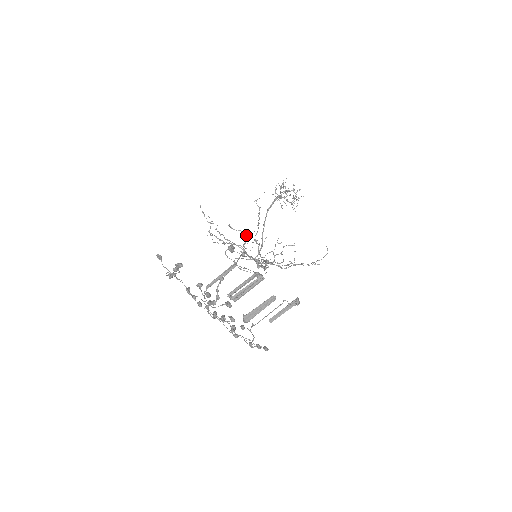
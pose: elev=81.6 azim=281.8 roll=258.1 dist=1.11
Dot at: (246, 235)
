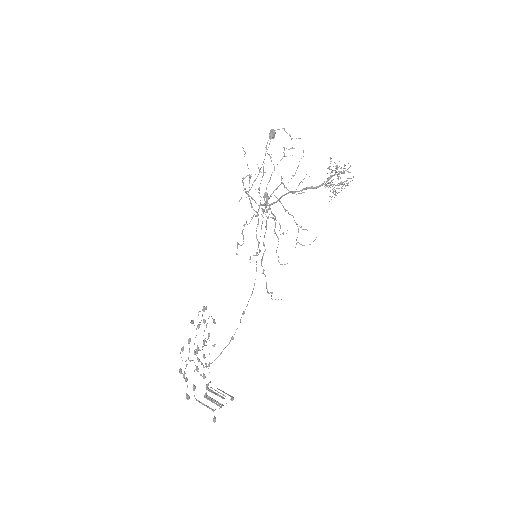
Dot at: occluded
